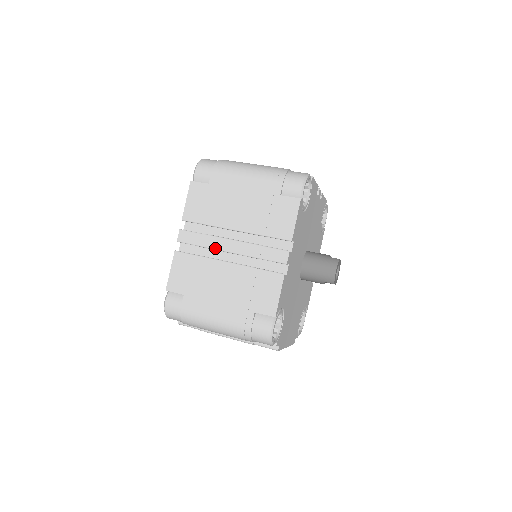
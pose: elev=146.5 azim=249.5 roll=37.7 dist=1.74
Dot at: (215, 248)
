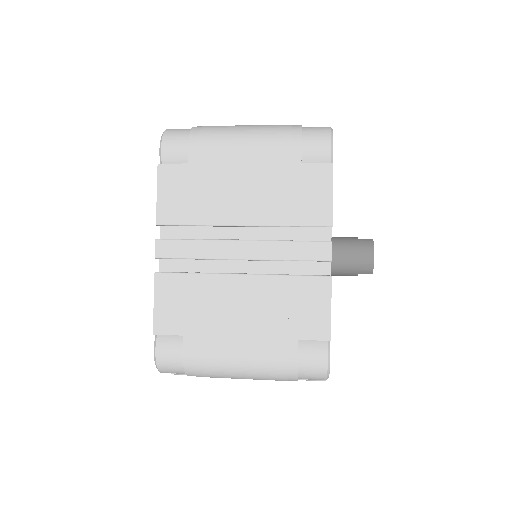
Dot at: (218, 257)
